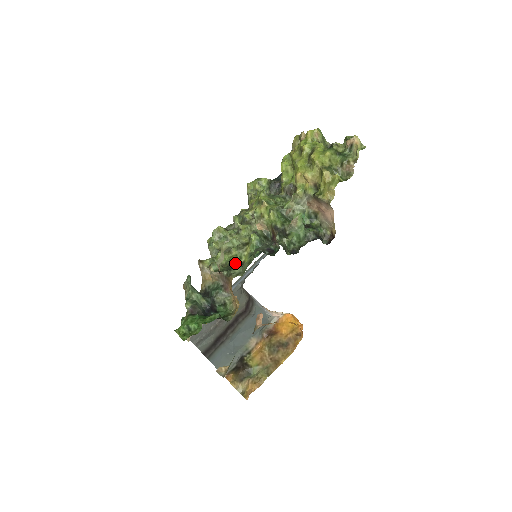
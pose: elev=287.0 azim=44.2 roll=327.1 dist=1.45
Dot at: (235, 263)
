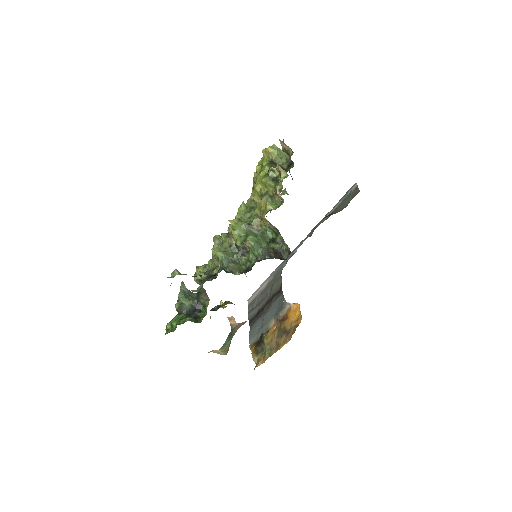
Dot at: (213, 273)
